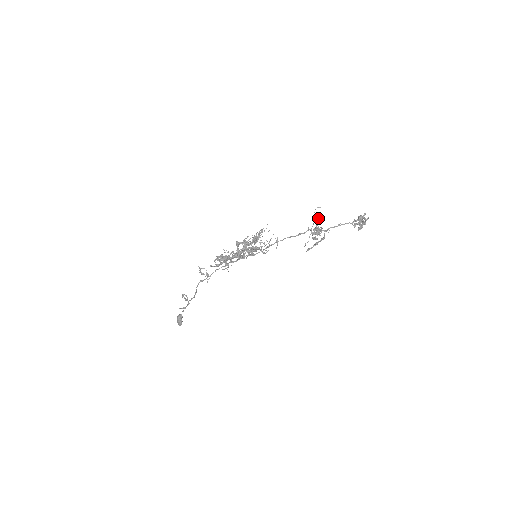
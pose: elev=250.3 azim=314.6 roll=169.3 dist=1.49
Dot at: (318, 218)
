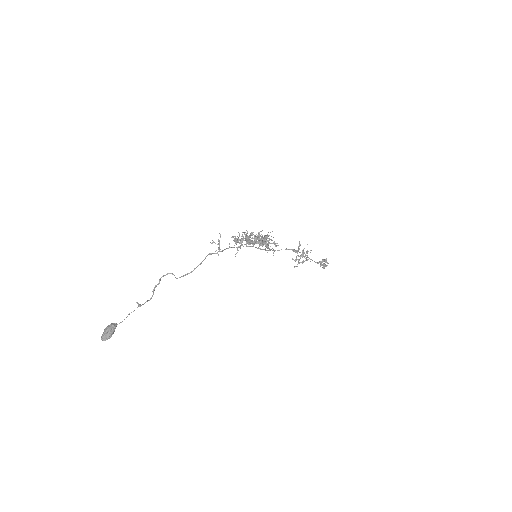
Dot at: occluded
